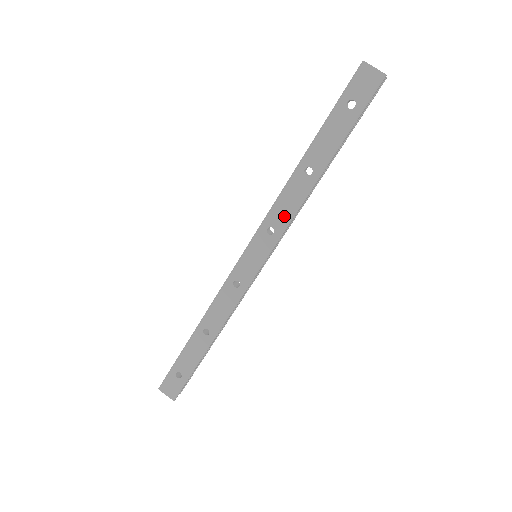
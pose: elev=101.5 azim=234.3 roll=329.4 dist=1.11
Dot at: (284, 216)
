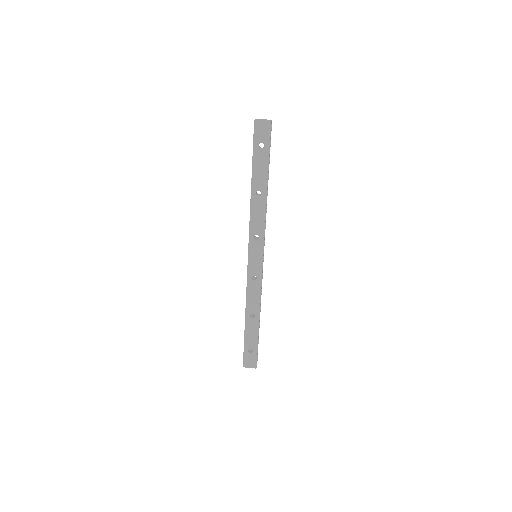
Dot at: (259, 225)
